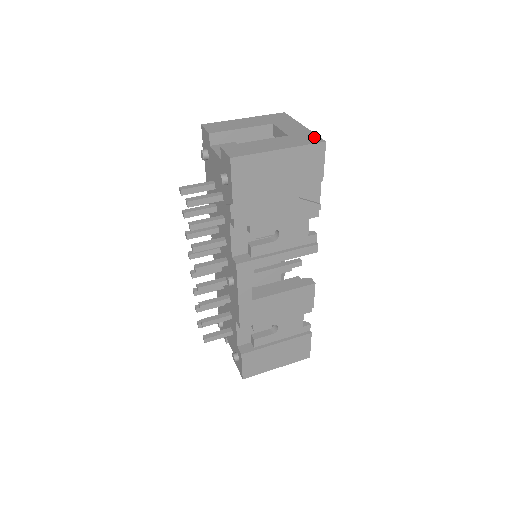
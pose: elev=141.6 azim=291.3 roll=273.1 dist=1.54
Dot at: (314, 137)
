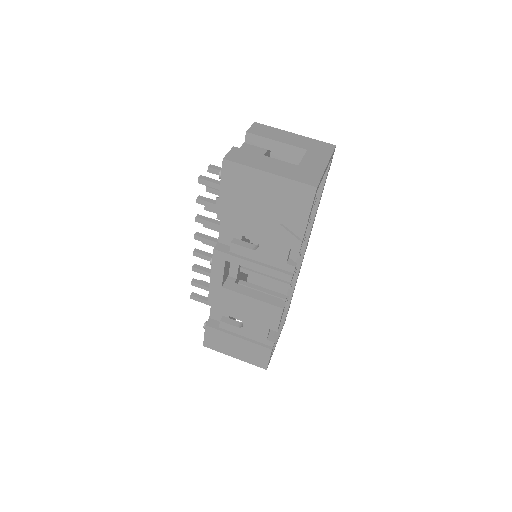
Dot at: (315, 178)
